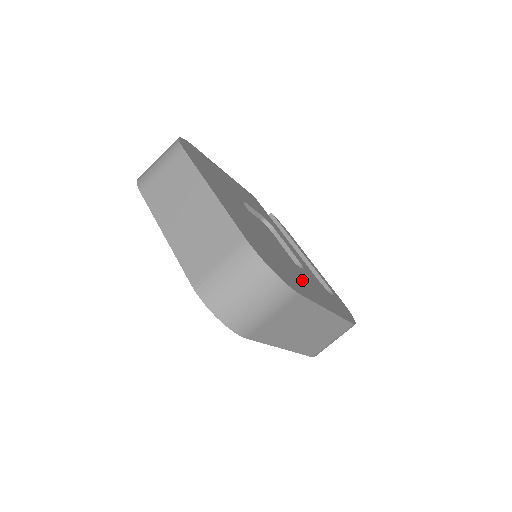
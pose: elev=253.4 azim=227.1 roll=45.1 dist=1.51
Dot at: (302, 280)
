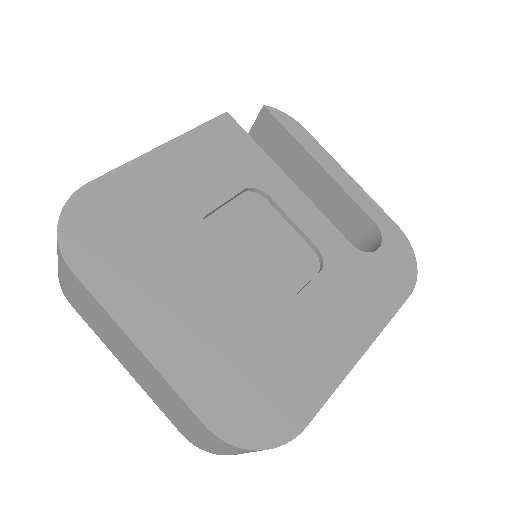
Dot at: (315, 340)
